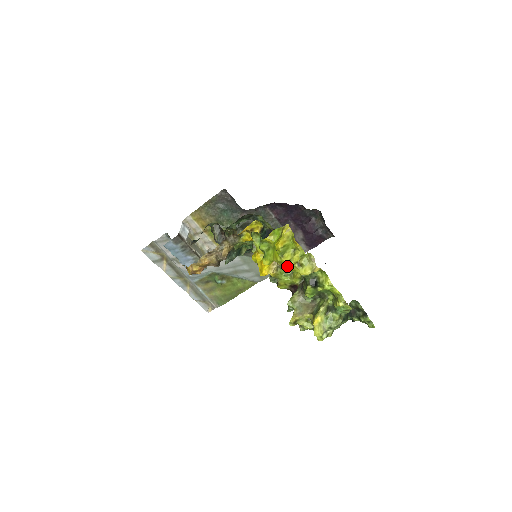
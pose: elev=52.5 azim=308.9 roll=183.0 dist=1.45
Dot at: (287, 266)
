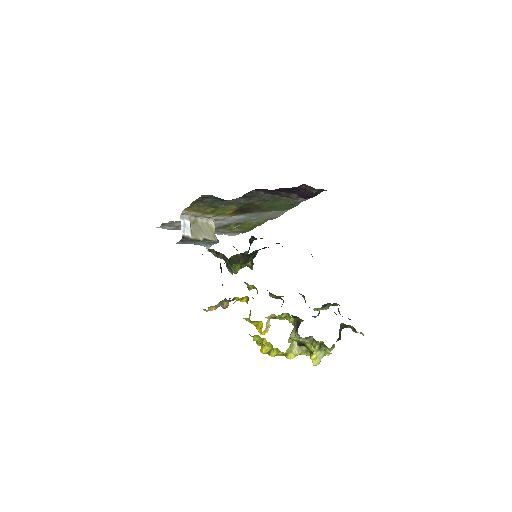
Dot at: occluded
